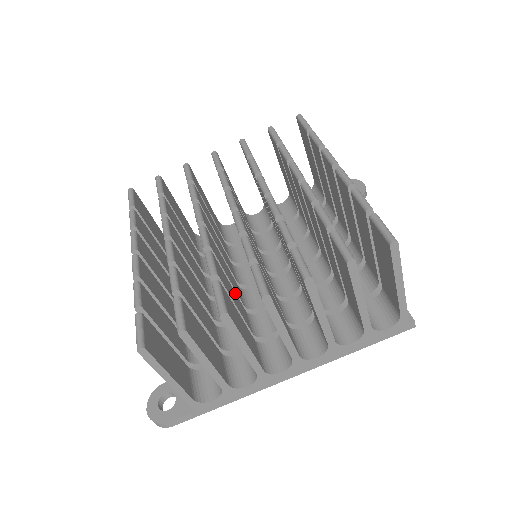
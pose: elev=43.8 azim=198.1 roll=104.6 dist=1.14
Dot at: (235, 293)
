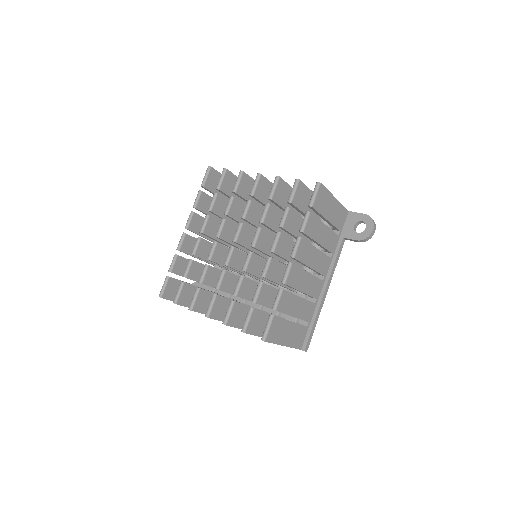
Dot at: occluded
